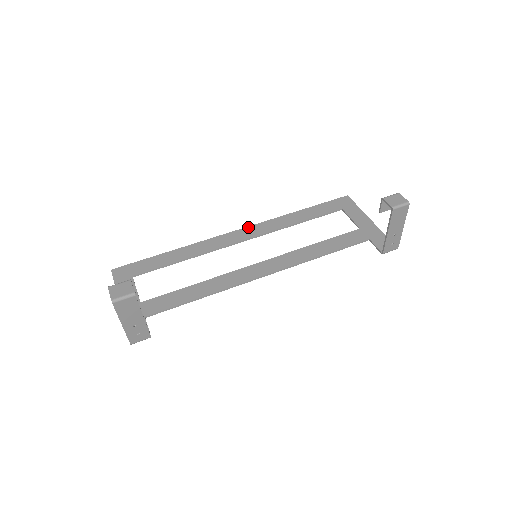
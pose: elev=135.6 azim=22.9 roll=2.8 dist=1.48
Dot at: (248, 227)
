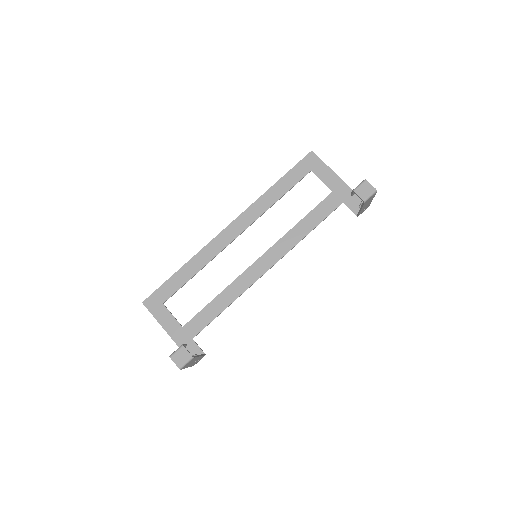
Dot at: (236, 220)
